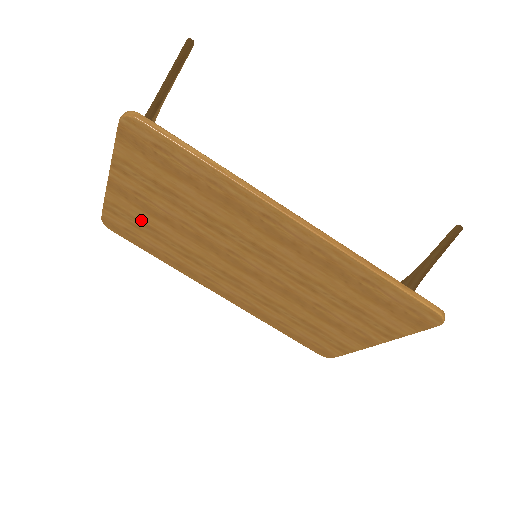
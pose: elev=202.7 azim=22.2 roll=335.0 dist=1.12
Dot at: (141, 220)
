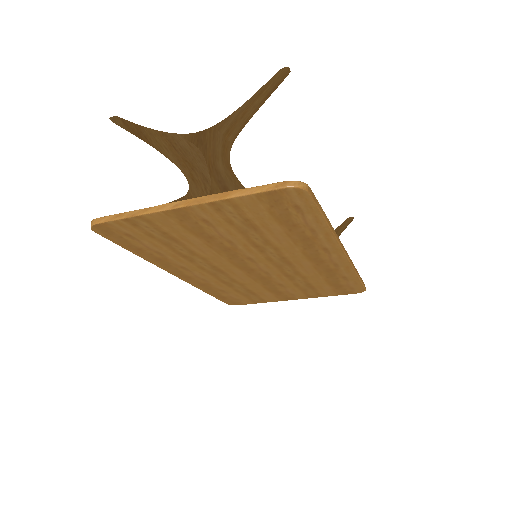
Dot at: (169, 233)
